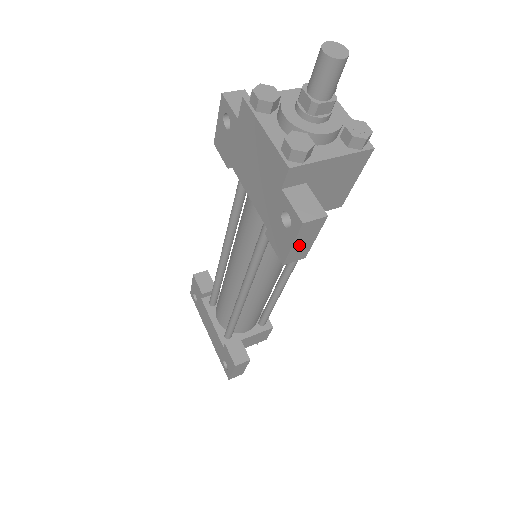
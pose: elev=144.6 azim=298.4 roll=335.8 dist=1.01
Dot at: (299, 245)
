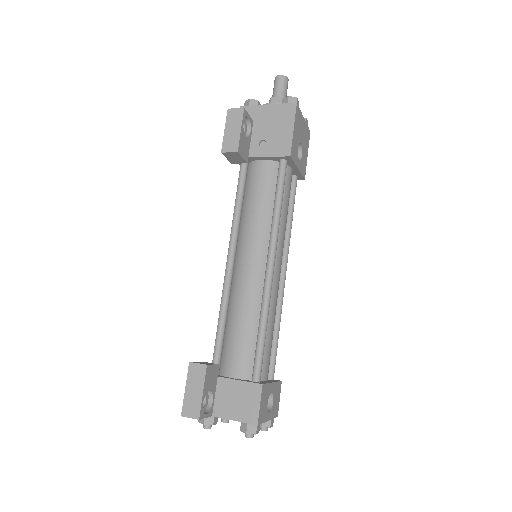
Dot at: (230, 132)
